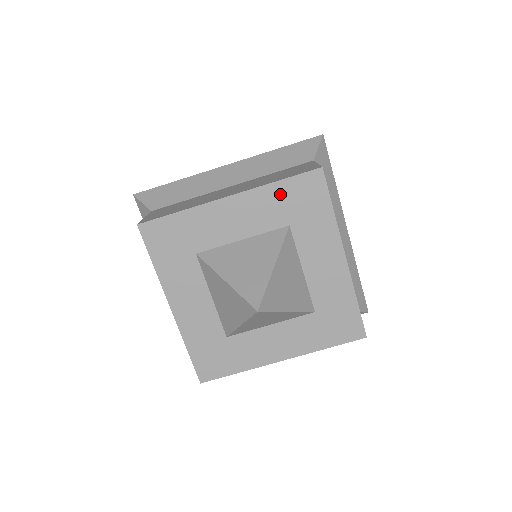
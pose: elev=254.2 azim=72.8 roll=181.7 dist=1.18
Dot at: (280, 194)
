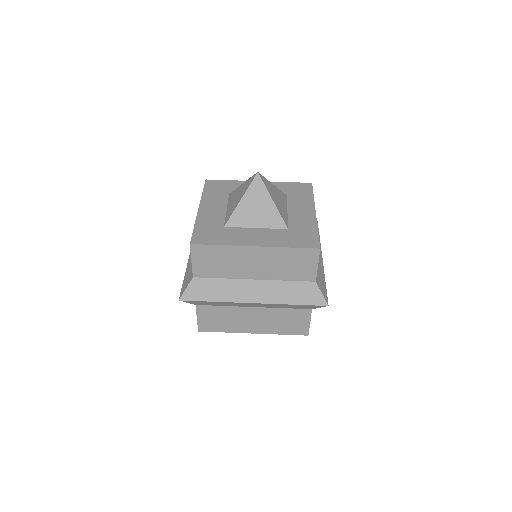
Dot at: (286, 186)
